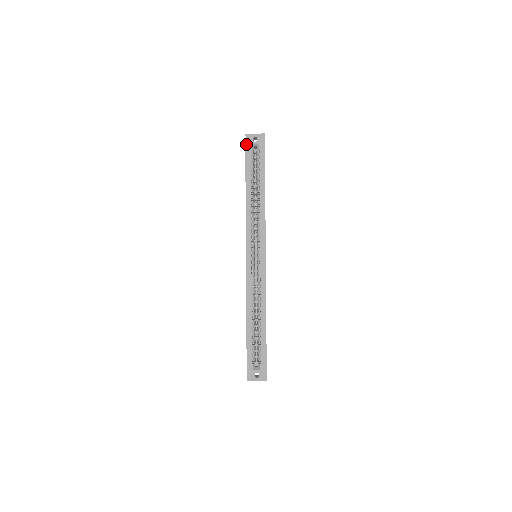
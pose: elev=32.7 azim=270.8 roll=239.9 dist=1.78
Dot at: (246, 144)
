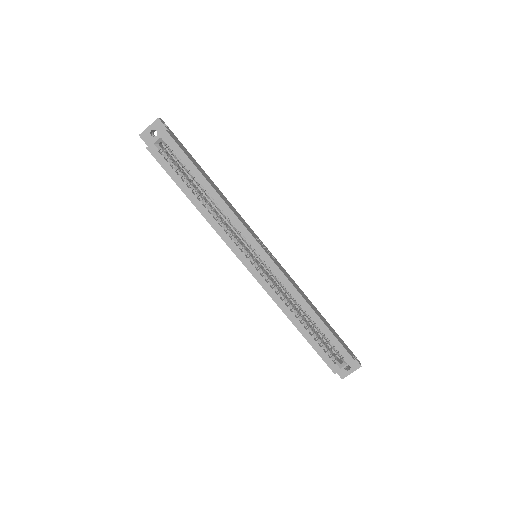
Dot at: (148, 149)
